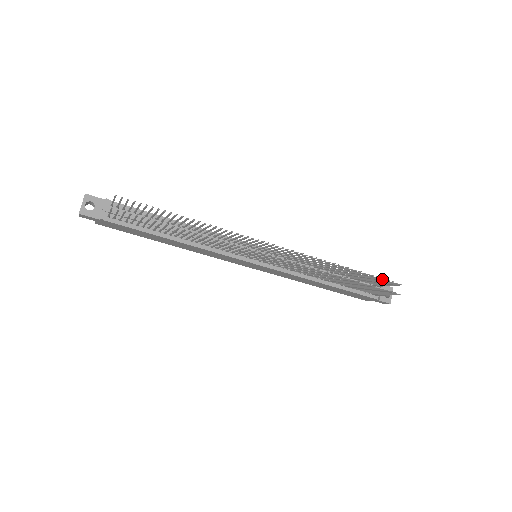
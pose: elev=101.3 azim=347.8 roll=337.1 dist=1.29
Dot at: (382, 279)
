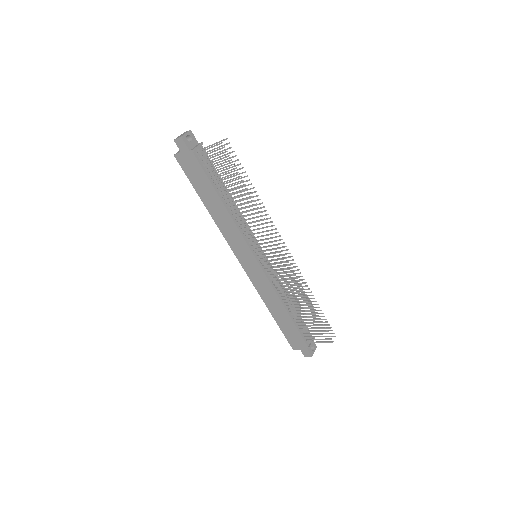
Dot at: (326, 324)
